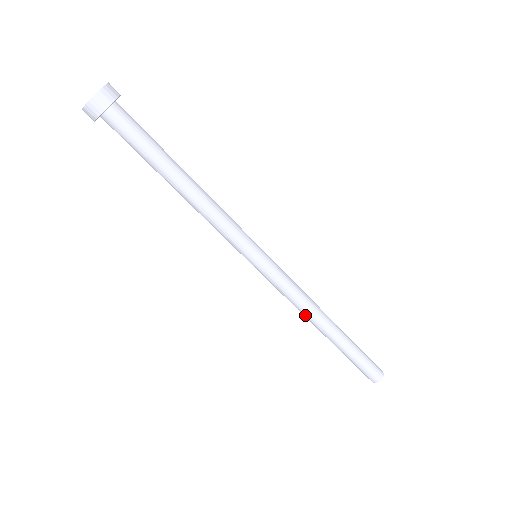
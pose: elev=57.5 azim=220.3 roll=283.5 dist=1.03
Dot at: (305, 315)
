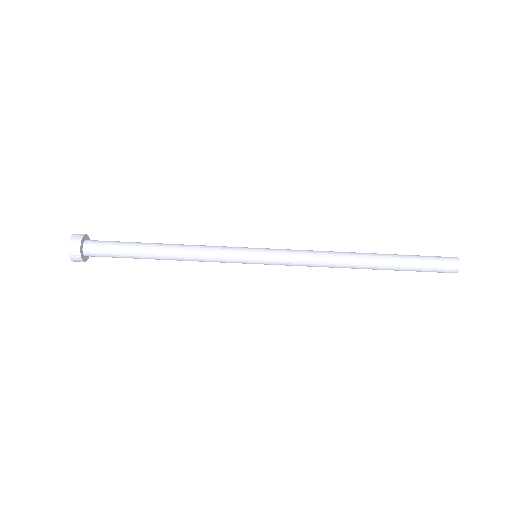
Dot at: (336, 261)
